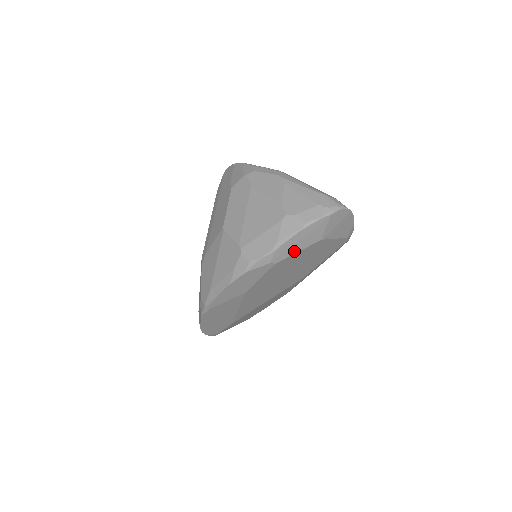
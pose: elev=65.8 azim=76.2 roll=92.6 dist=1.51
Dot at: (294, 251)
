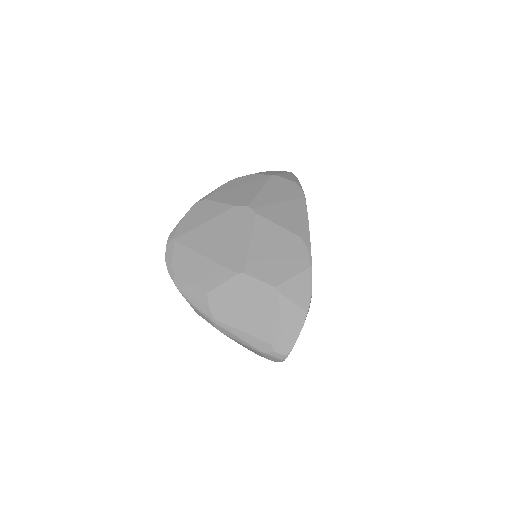
Dot at: occluded
